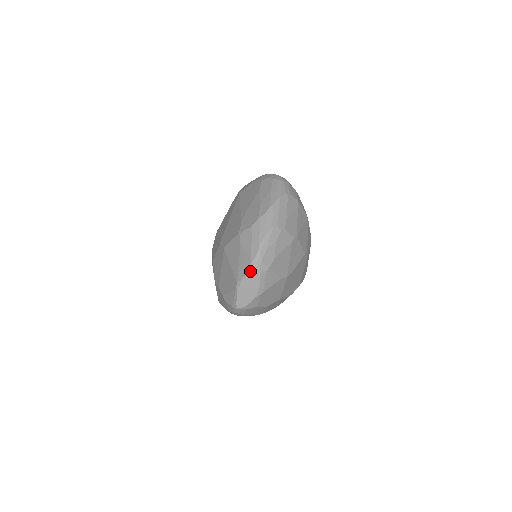
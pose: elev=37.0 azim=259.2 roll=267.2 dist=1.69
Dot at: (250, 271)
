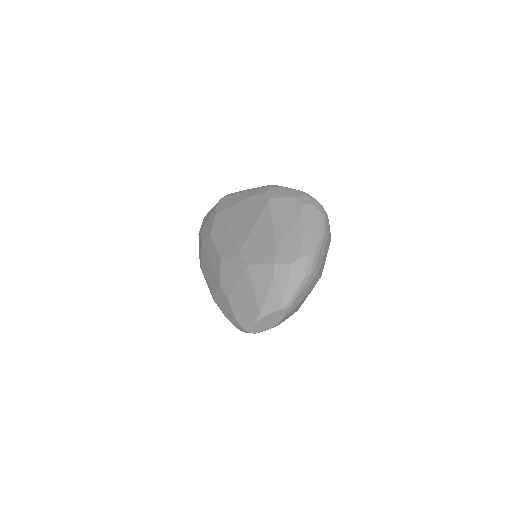
Dot at: (279, 310)
